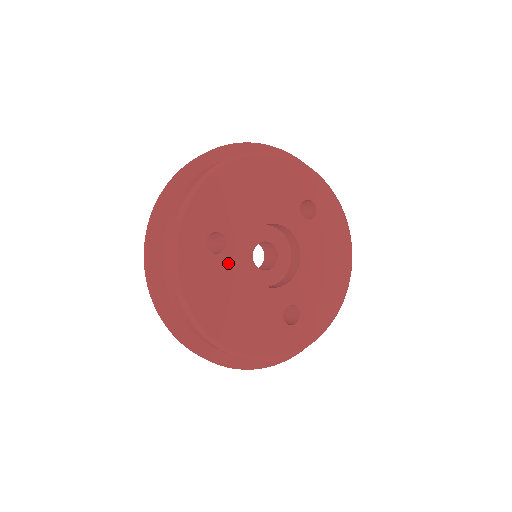
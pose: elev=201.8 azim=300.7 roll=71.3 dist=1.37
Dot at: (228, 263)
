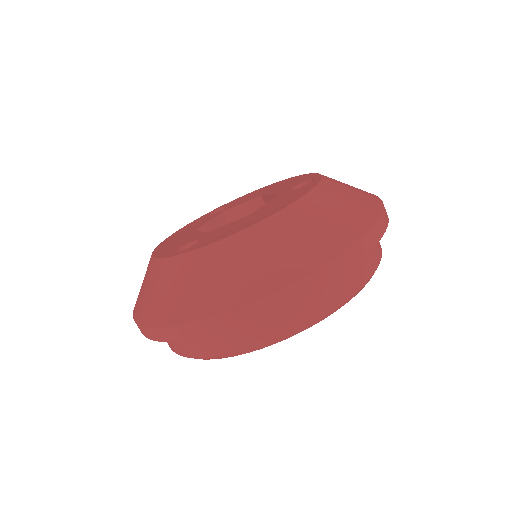
Dot at: occluded
